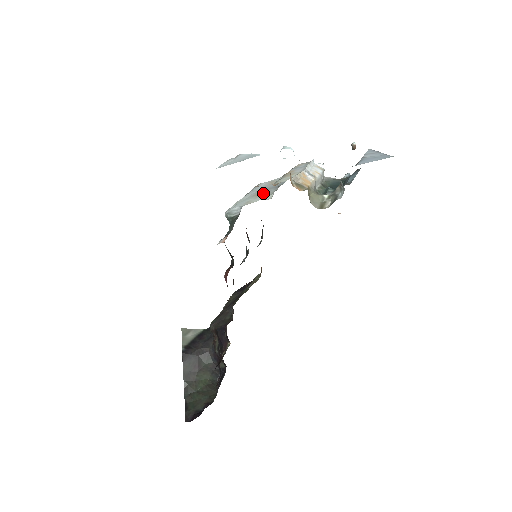
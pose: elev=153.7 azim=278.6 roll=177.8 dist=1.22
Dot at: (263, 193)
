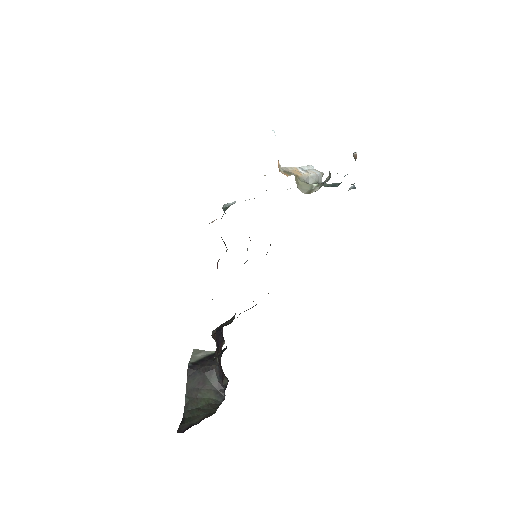
Dot at: occluded
